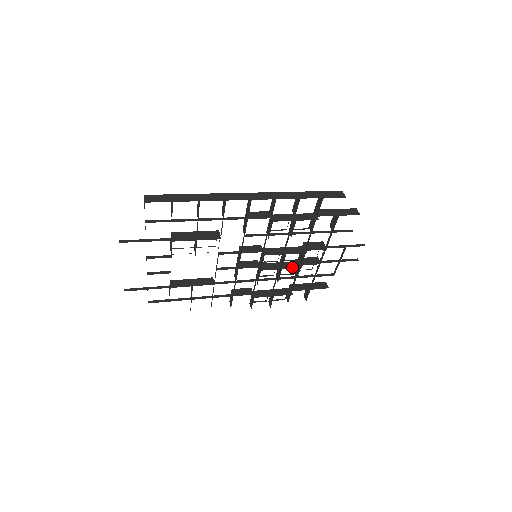
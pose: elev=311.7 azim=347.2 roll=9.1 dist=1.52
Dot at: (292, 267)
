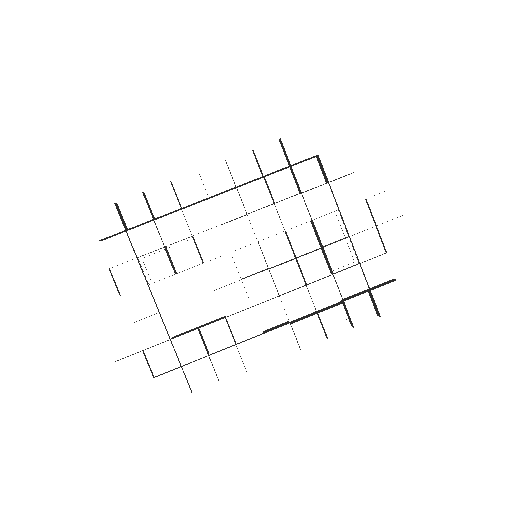
Dot at: (310, 252)
